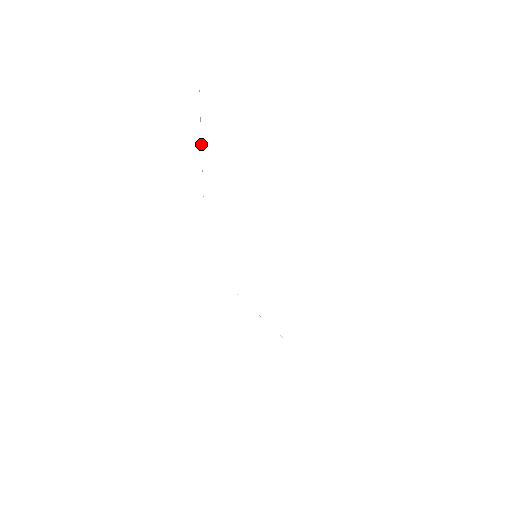
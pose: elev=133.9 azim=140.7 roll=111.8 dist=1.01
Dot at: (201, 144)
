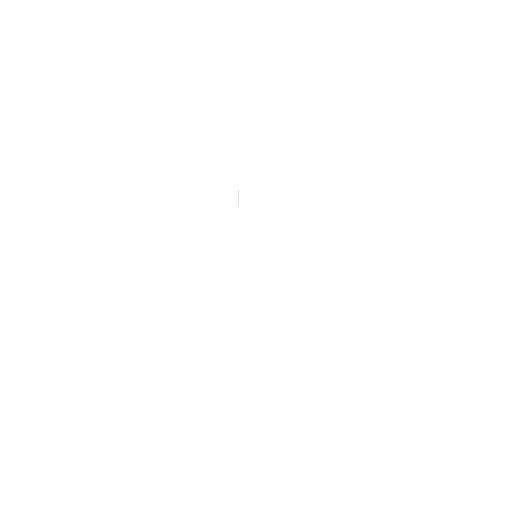
Dot at: occluded
